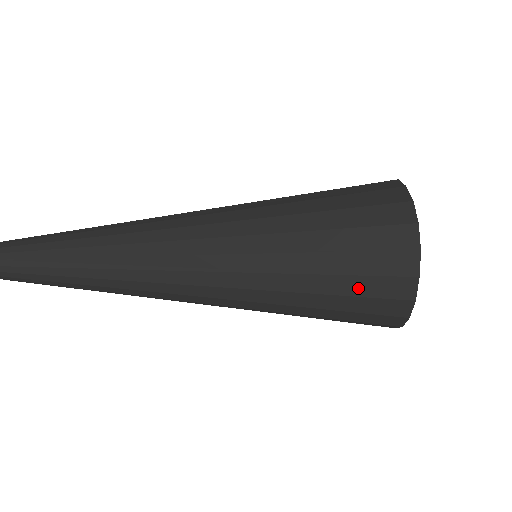
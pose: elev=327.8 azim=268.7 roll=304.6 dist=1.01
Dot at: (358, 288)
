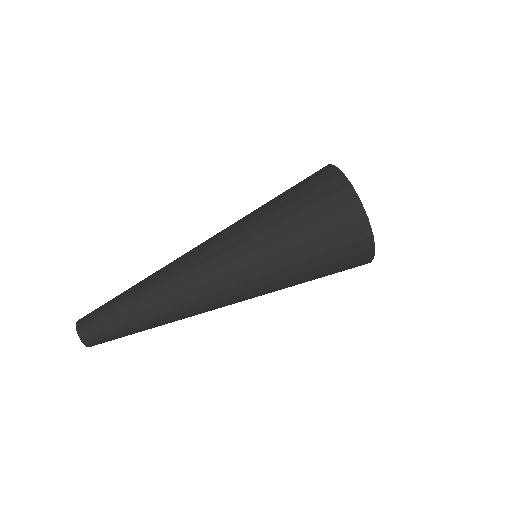
Dot at: (336, 272)
